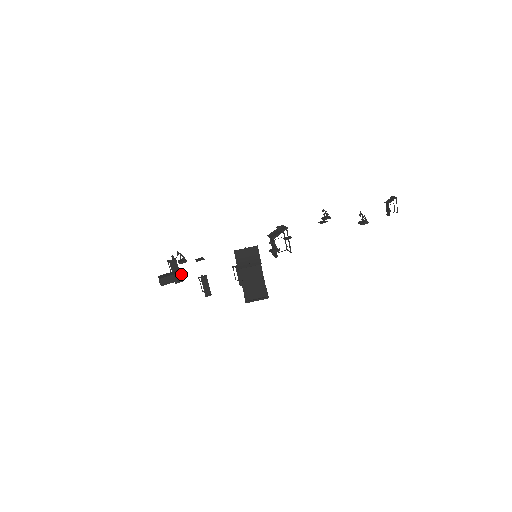
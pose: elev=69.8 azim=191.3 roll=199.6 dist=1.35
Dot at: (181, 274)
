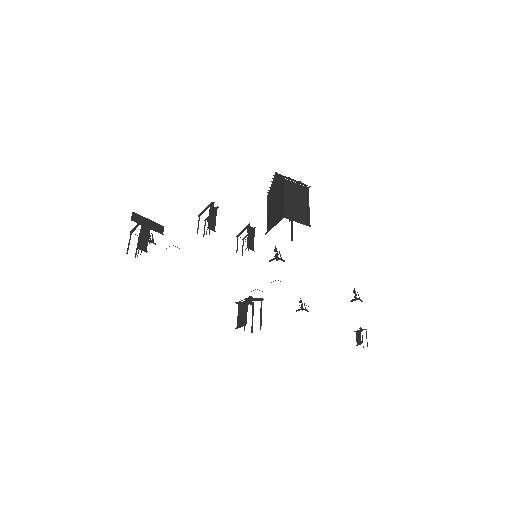
Dot at: (160, 227)
